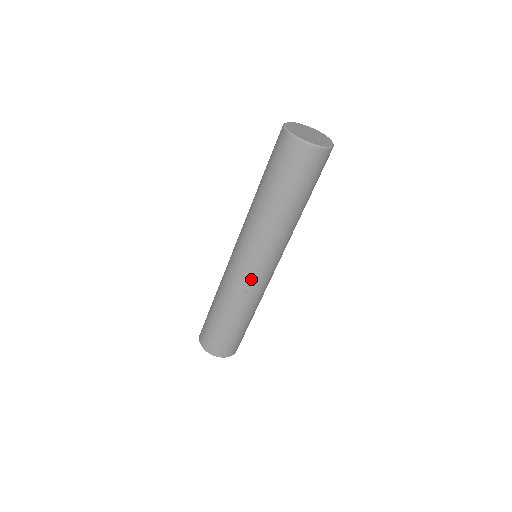
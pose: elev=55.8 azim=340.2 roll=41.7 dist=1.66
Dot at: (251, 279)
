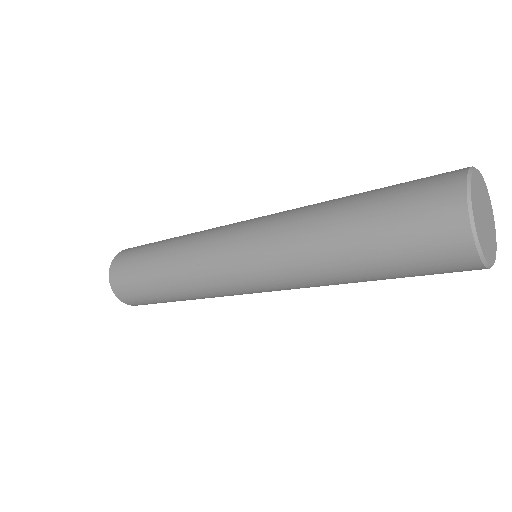
Dot at: occluded
